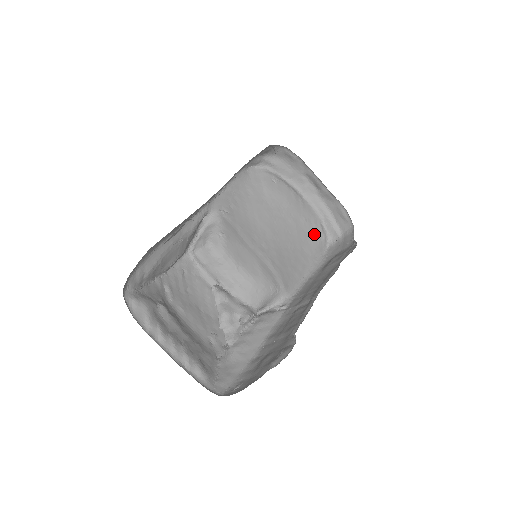
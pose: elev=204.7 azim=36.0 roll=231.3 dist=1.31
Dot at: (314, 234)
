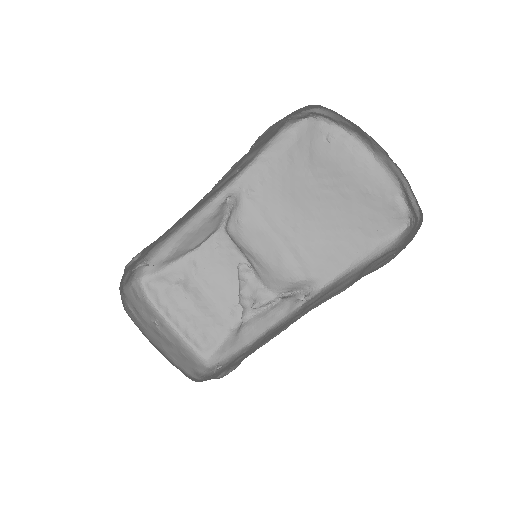
Dot at: (383, 210)
